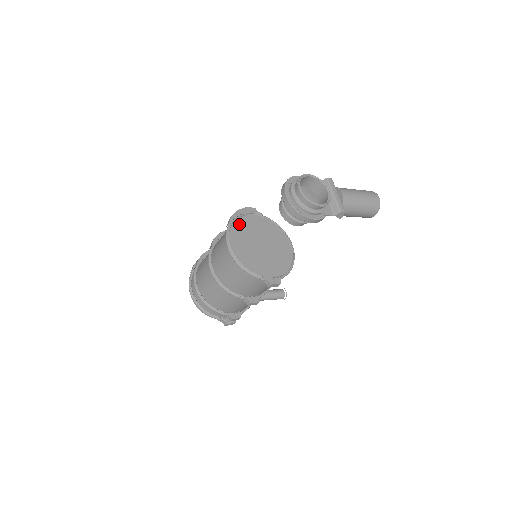
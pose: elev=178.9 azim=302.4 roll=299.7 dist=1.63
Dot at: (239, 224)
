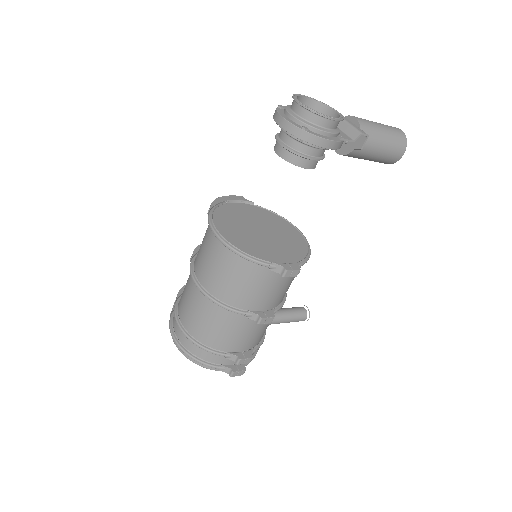
Dot at: (224, 210)
